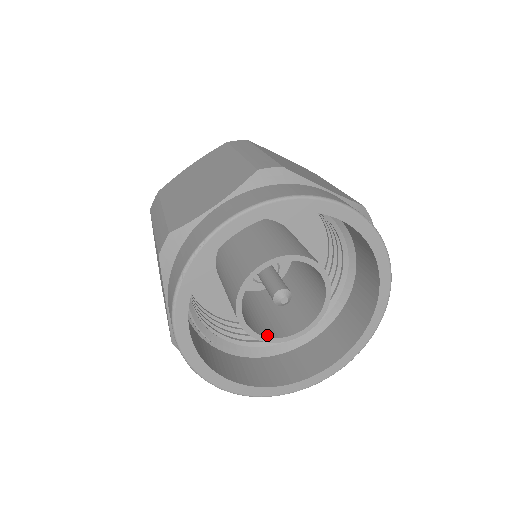
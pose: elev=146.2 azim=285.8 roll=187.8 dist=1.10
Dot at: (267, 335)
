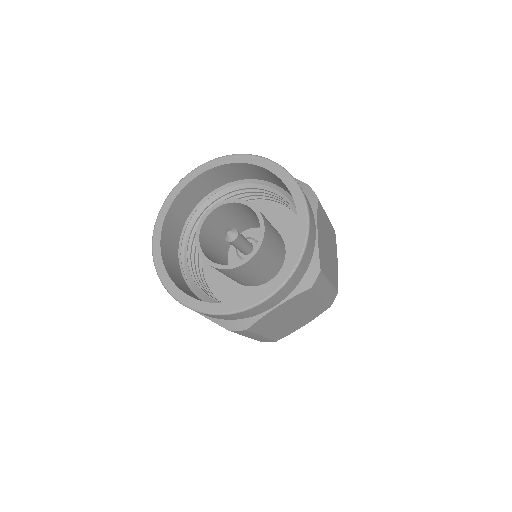
Dot at: (217, 264)
